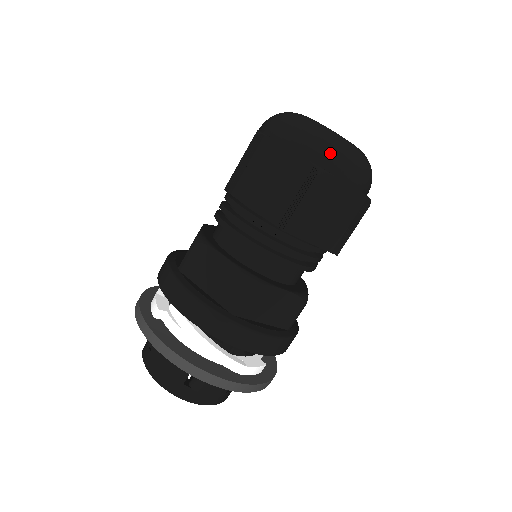
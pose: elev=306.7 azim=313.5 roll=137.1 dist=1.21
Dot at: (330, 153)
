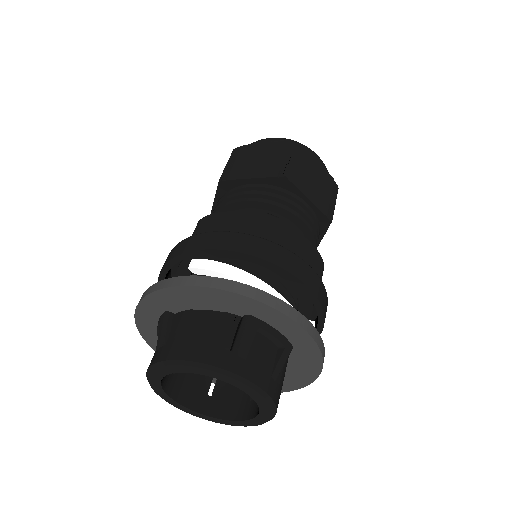
Dot at: (297, 142)
